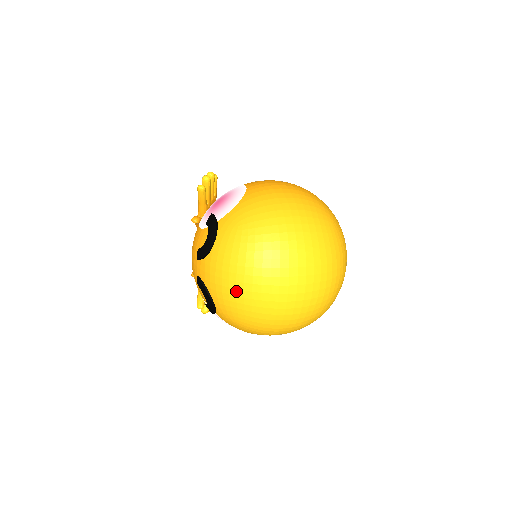
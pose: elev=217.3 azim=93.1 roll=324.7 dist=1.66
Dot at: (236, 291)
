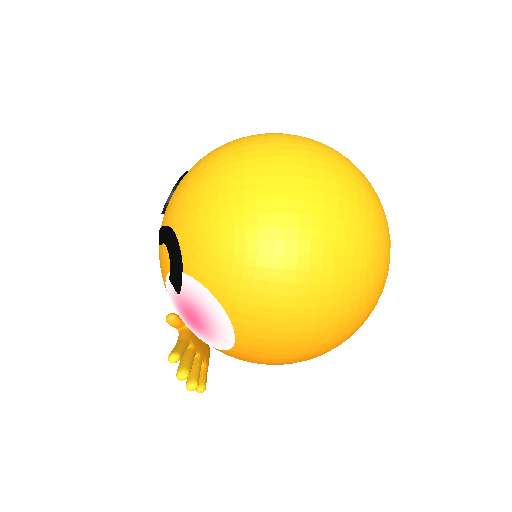
Dot at: (206, 185)
